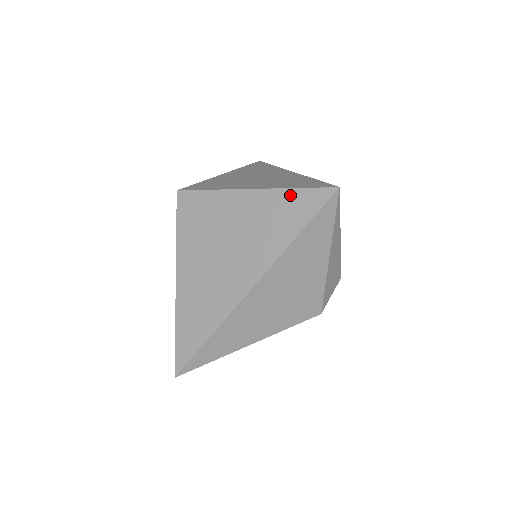
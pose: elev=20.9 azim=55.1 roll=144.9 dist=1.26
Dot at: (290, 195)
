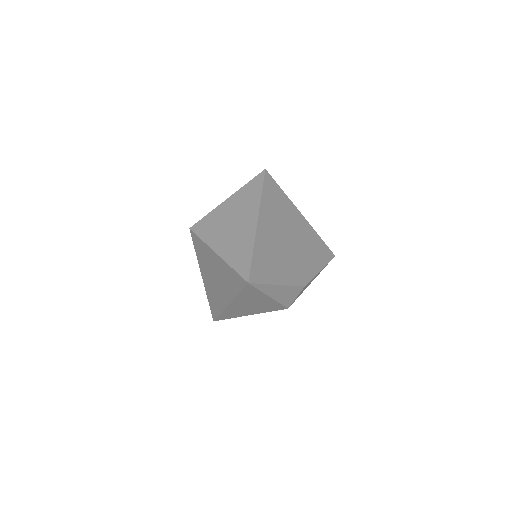
Dot at: (231, 270)
